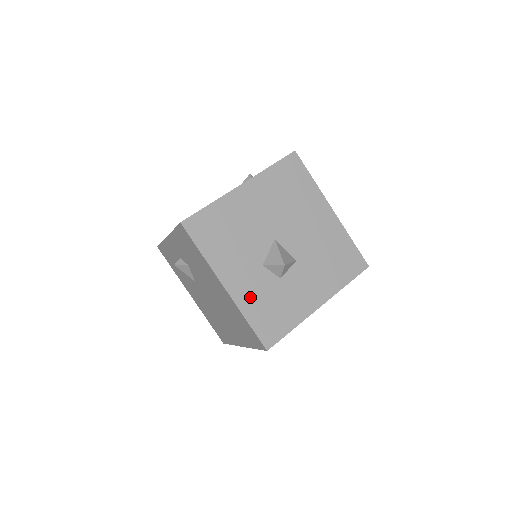
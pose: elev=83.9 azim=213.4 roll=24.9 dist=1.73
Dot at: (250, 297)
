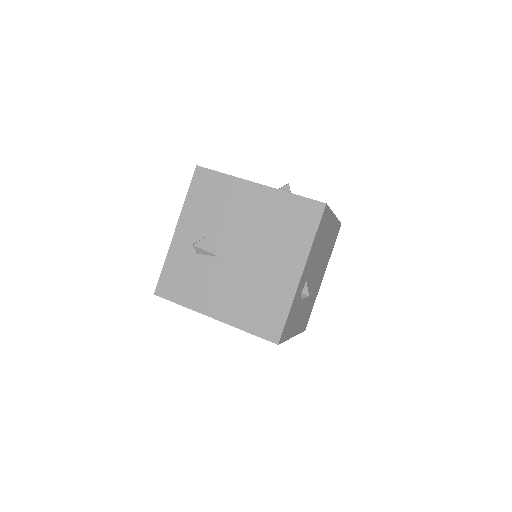
Dot at: occluded
